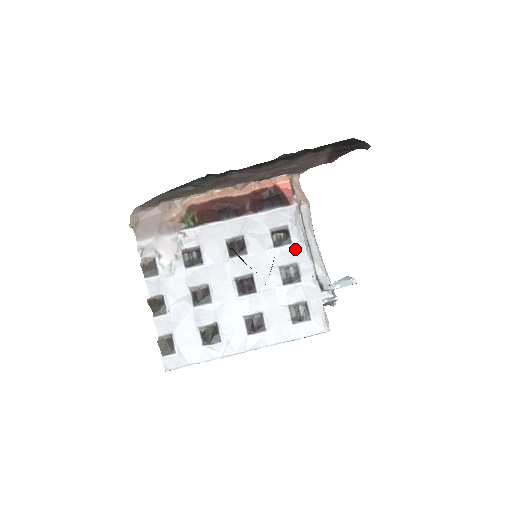
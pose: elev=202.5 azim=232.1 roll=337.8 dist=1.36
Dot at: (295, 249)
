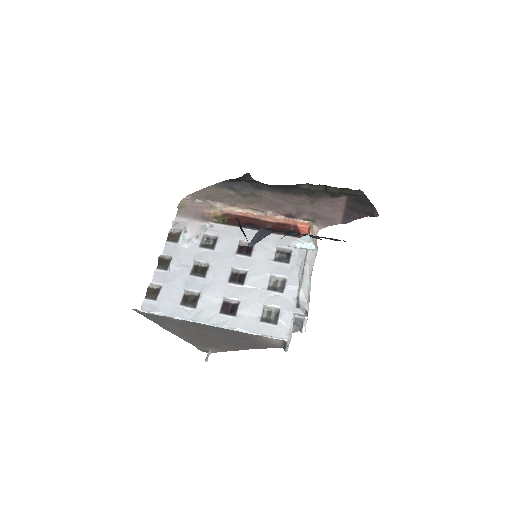
Dot at: (290, 268)
